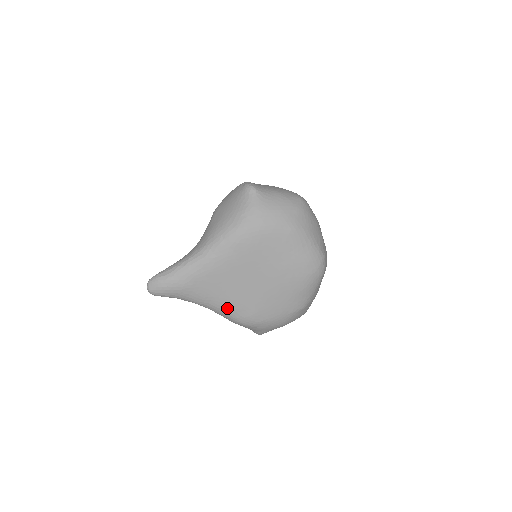
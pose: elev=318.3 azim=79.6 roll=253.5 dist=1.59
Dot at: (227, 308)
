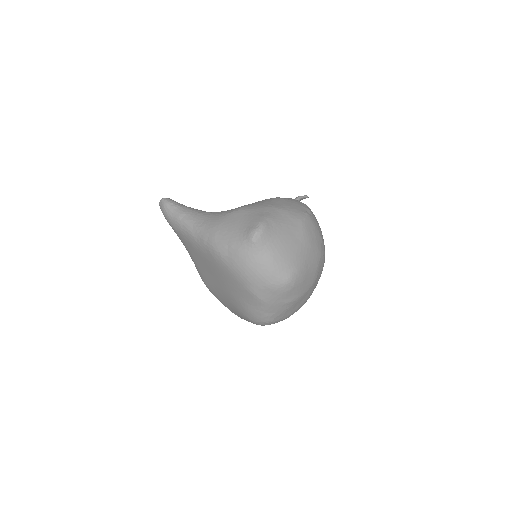
Dot at: (195, 264)
